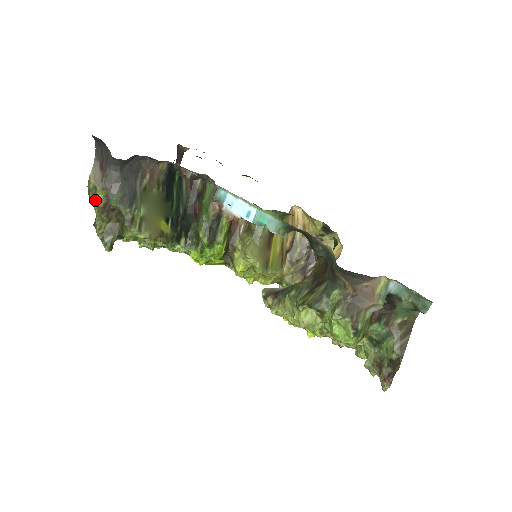
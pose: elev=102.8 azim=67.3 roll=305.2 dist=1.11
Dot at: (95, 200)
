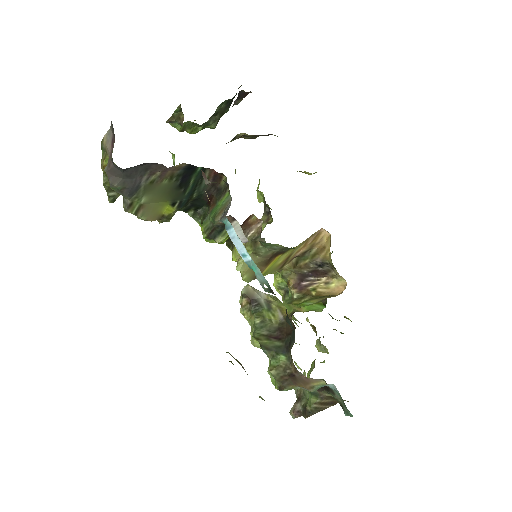
Dot at: (104, 162)
